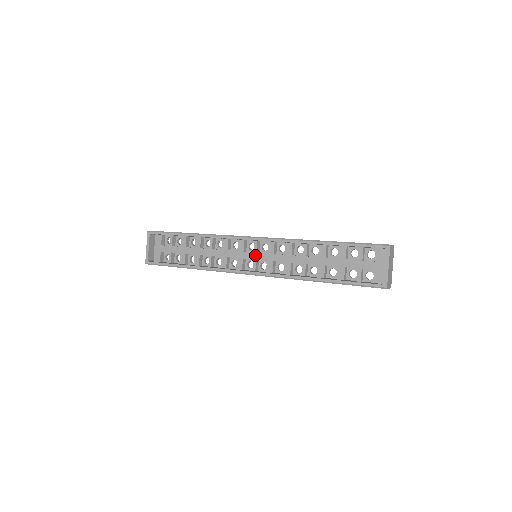
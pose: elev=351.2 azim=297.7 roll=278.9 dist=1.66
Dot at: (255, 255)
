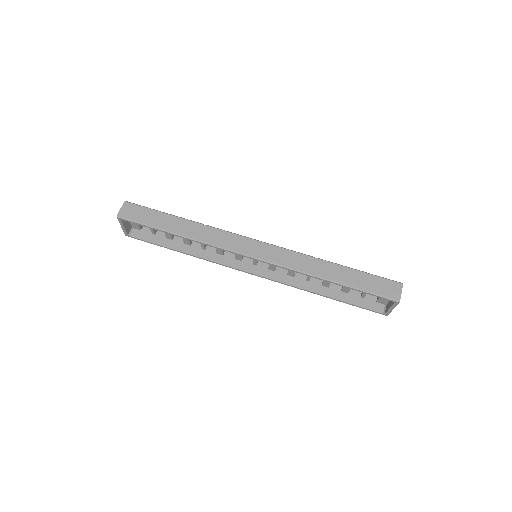
Dot at: occluded
